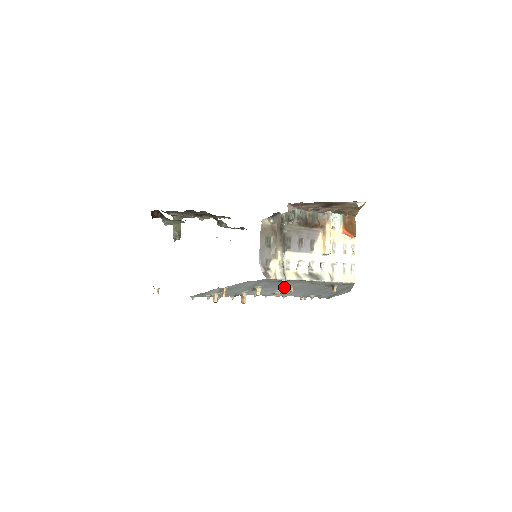
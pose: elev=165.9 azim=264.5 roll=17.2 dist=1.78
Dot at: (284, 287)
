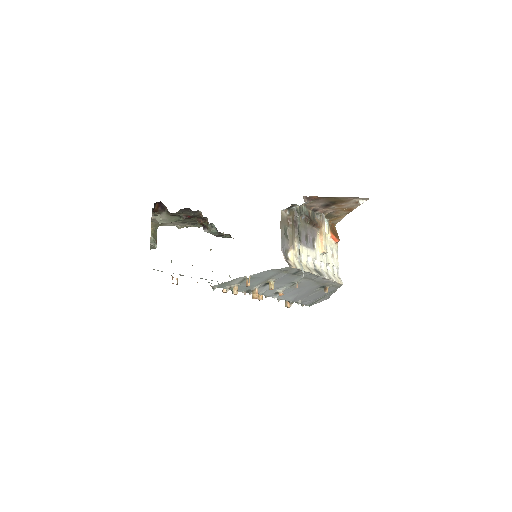
Dot at: (302, 277)
